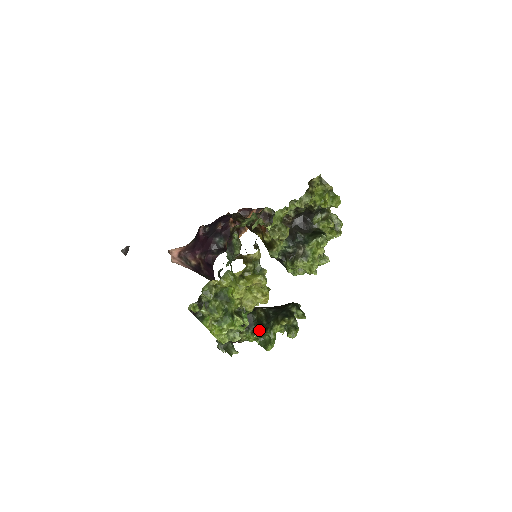
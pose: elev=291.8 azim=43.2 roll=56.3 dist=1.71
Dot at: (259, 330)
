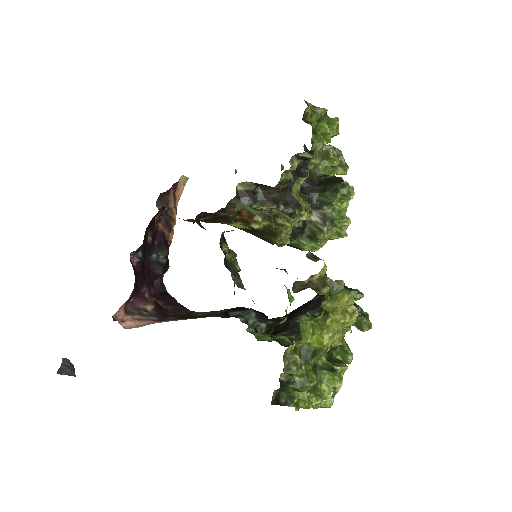
Dot at: occluded
